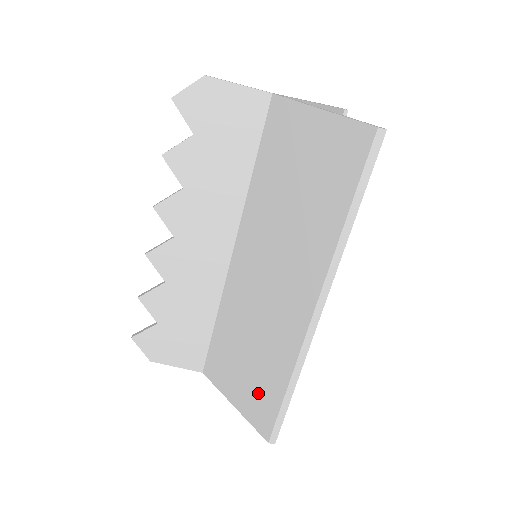
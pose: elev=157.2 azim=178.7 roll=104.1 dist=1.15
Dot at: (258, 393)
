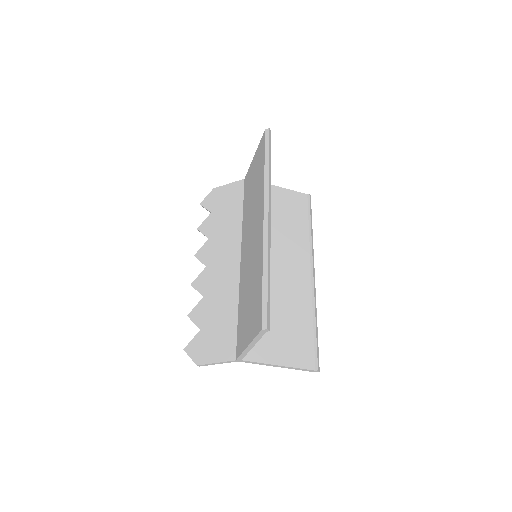
Dot at: (254, 308)
